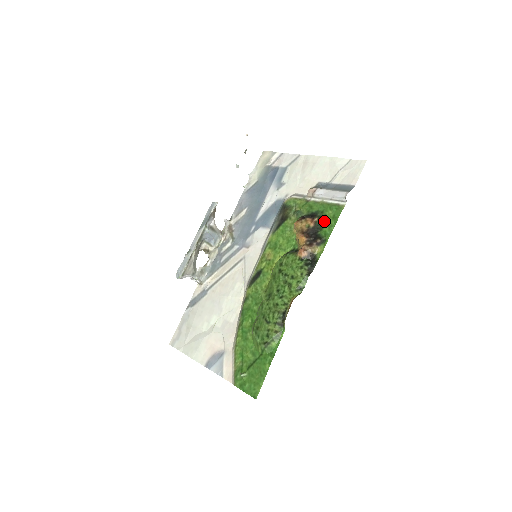
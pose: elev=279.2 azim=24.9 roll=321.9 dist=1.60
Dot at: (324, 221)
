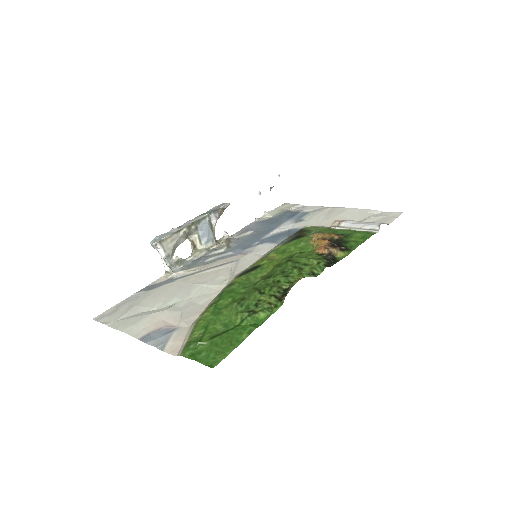
Dot at: (350, 239)
